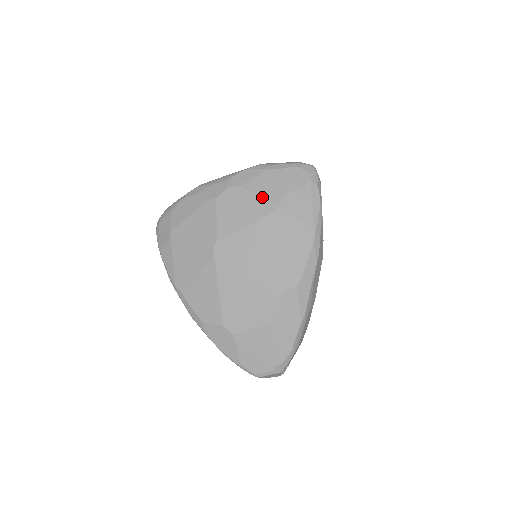
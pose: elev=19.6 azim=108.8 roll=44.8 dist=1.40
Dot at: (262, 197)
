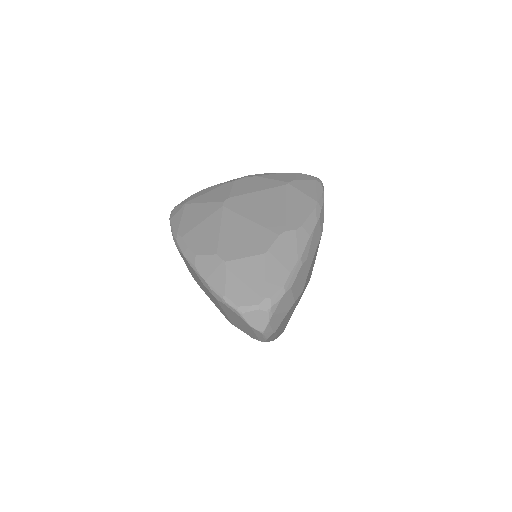
Dot at: (274, 180)
